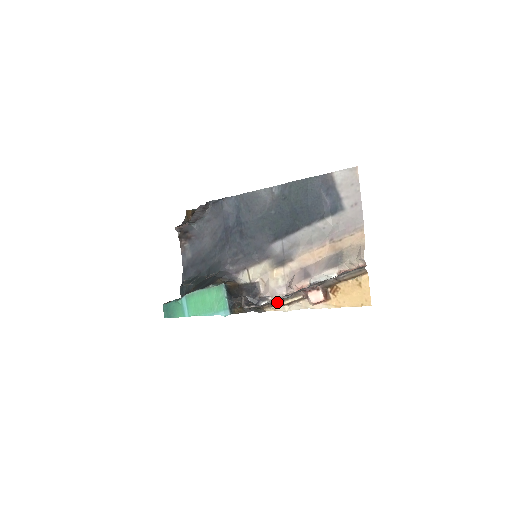
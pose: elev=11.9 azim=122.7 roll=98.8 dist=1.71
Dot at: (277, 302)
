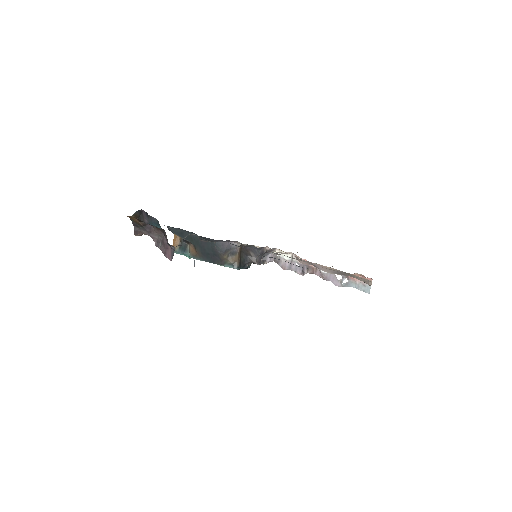
Dot at: (287, 259)
